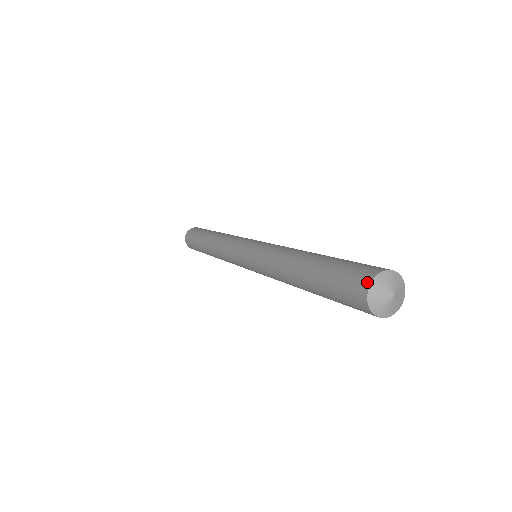
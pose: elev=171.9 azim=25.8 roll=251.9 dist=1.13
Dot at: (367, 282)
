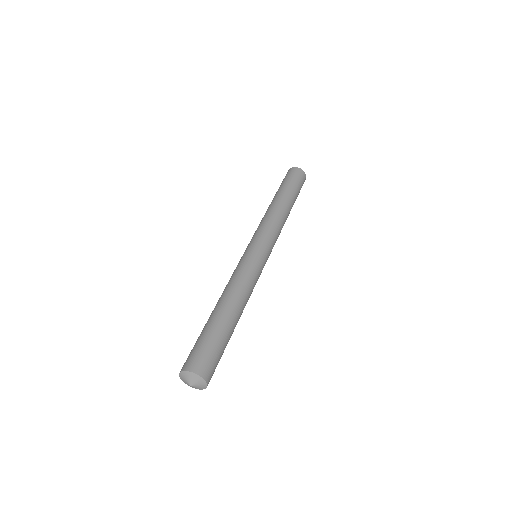
Dot at: (186, 368)
